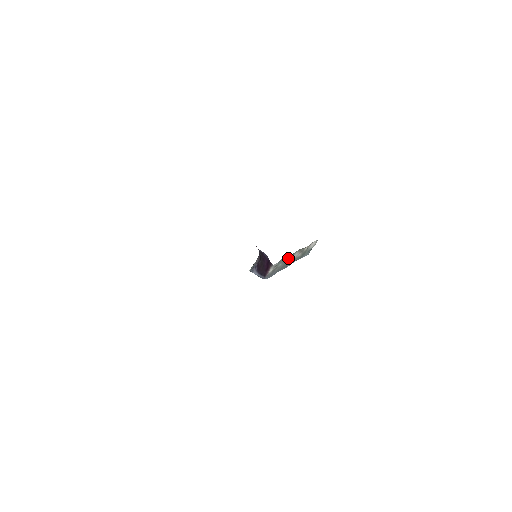
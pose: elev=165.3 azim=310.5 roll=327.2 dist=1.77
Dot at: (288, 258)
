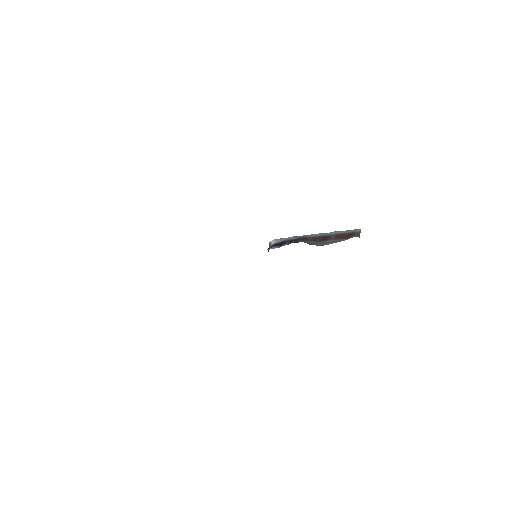
Dot at: occluded
